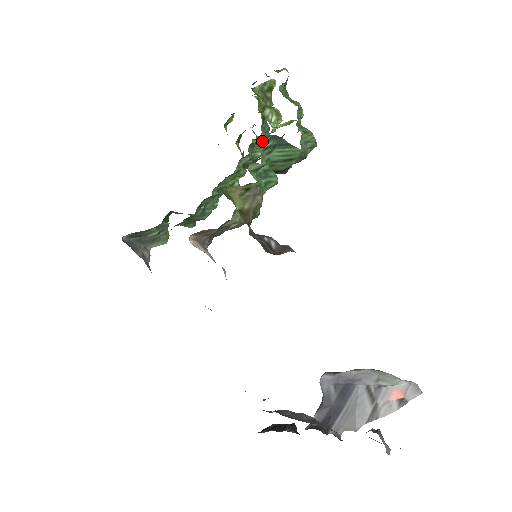
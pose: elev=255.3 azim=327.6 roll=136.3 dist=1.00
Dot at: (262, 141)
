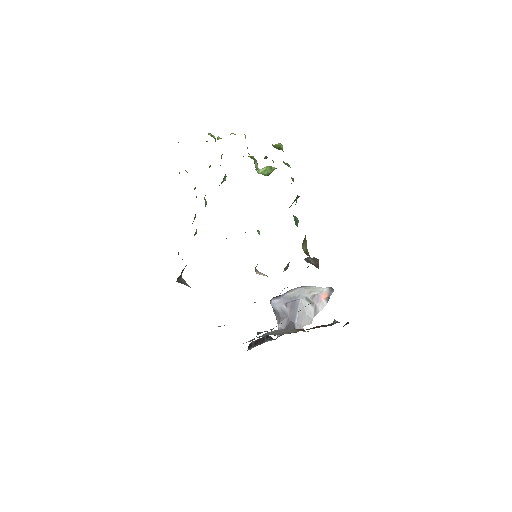
Dot at: (295, 204)
